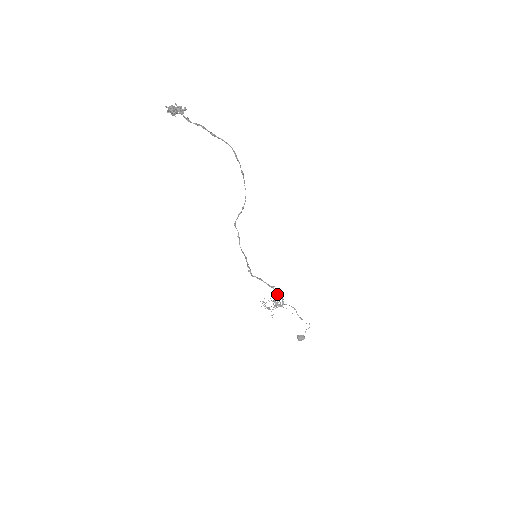
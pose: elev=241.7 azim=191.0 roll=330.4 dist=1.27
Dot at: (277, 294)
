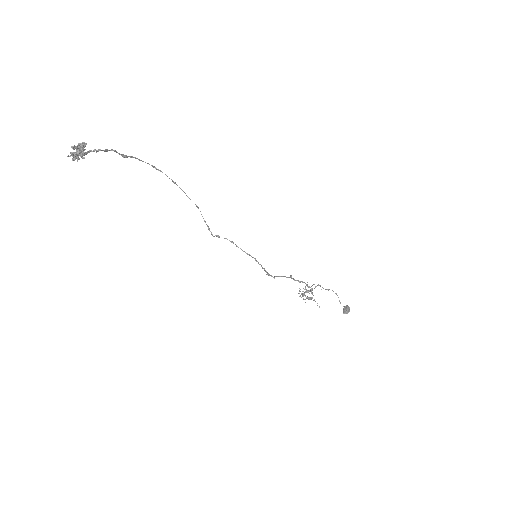
Dot at: (299, 281)
